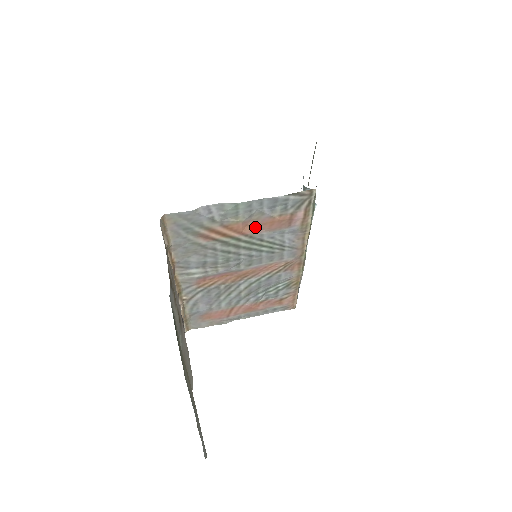
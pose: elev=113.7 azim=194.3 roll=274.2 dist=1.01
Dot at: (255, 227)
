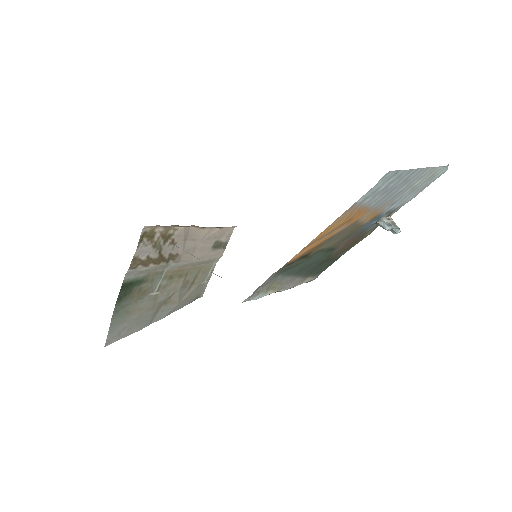
Dot at: occluded
